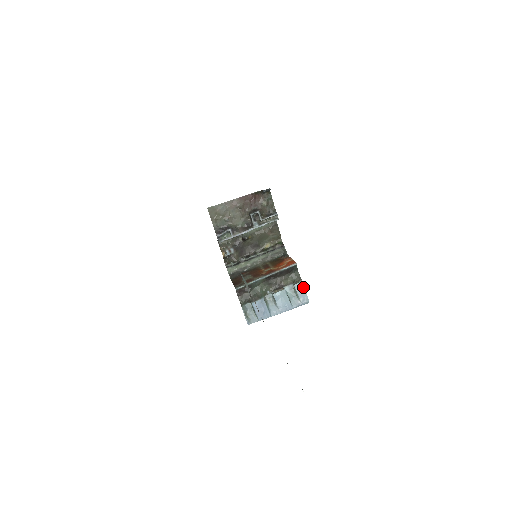
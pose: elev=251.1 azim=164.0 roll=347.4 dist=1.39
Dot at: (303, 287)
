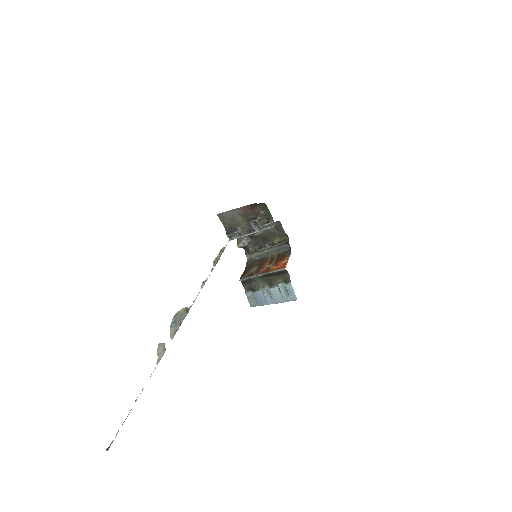
Dot at: (292, 288)
